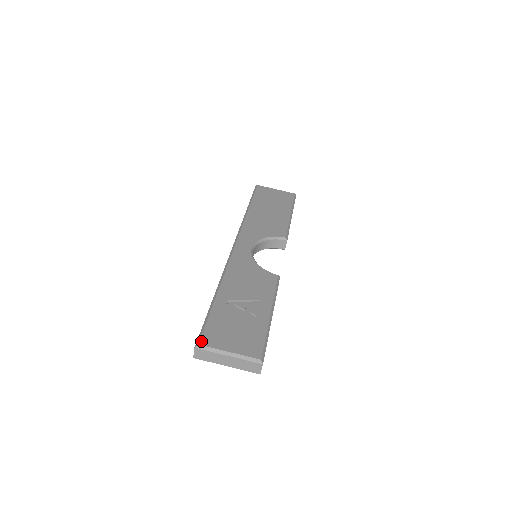
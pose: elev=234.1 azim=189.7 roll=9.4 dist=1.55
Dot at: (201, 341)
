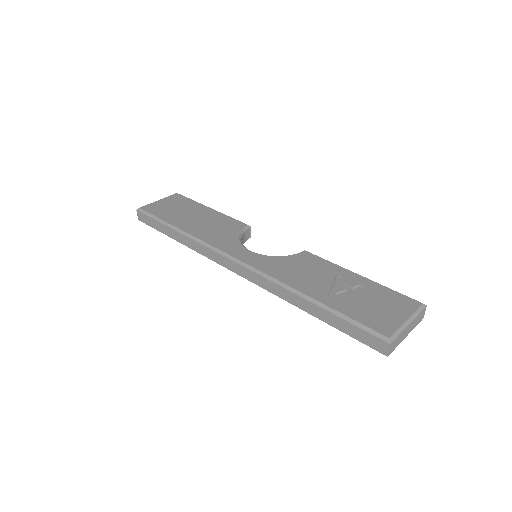
Dot at: (385, 335)
